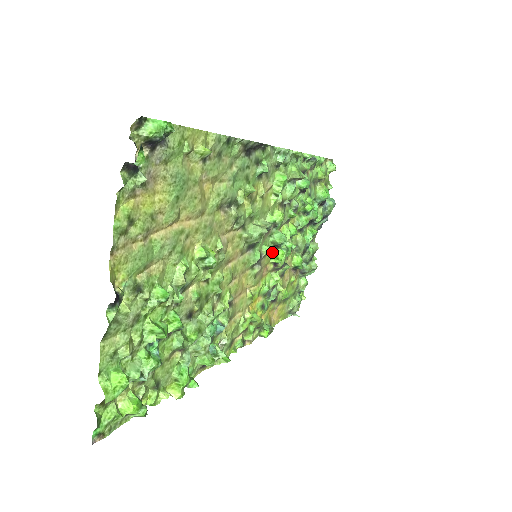
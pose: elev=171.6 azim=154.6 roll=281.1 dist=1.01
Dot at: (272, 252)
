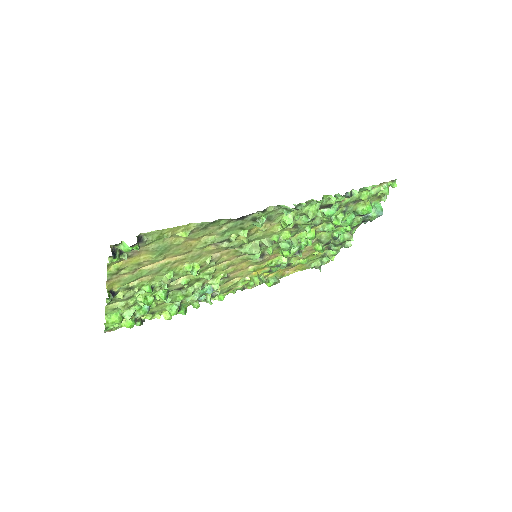
Dot at: (281, 249)
